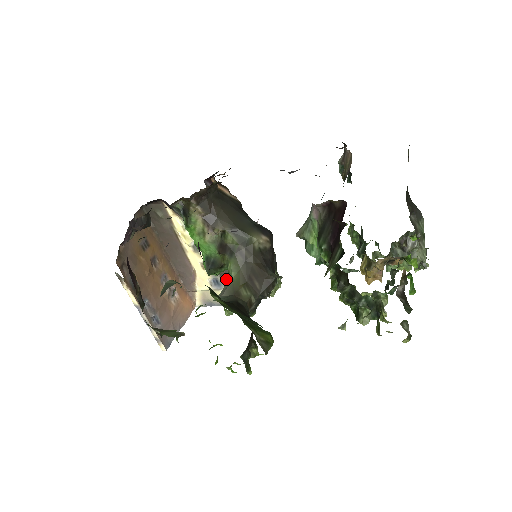
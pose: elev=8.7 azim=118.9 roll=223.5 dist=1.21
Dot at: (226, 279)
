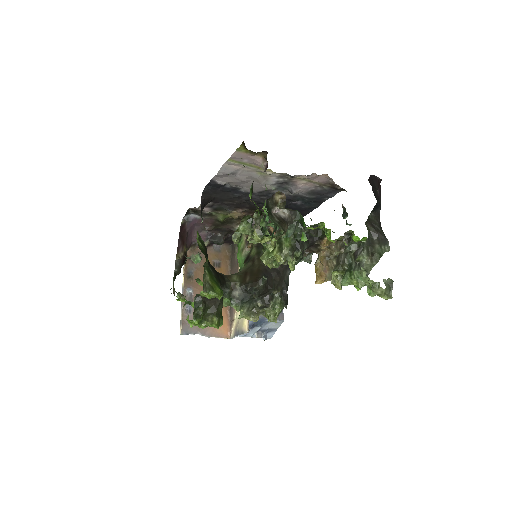
Dot at: occluded
